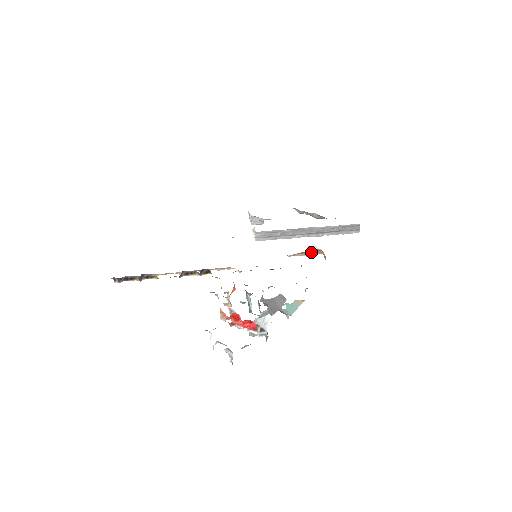
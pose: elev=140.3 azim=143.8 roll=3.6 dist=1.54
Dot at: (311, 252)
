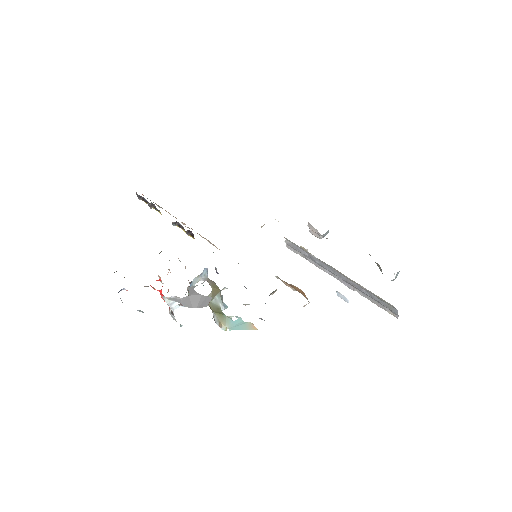
Dot at: (296, 289)
